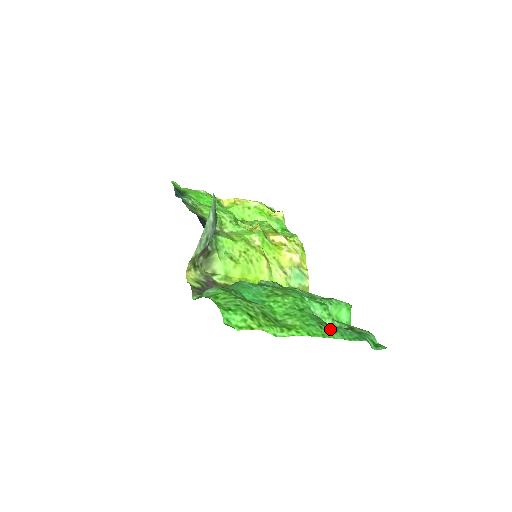
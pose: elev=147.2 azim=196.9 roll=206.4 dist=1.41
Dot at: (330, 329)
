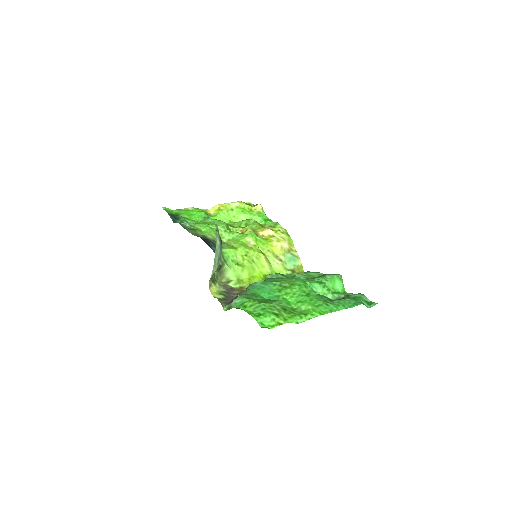
Dot at: (334, 304)
